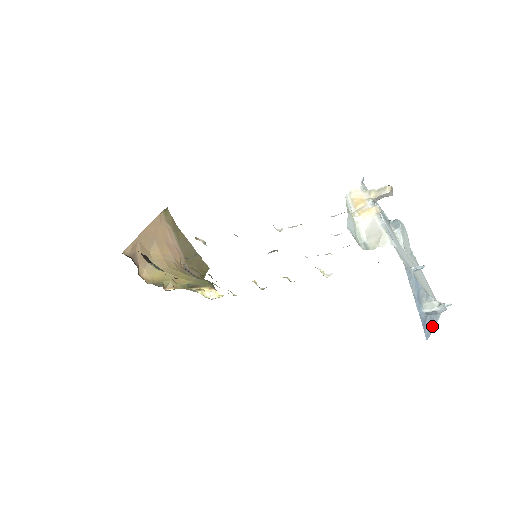
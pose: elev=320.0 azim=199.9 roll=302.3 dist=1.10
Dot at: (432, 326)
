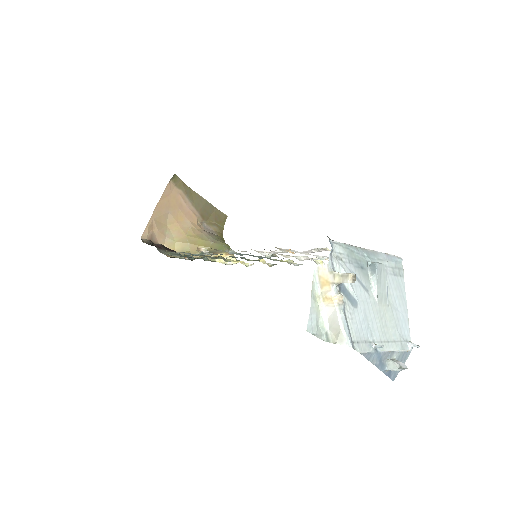
Dot at: occluded
